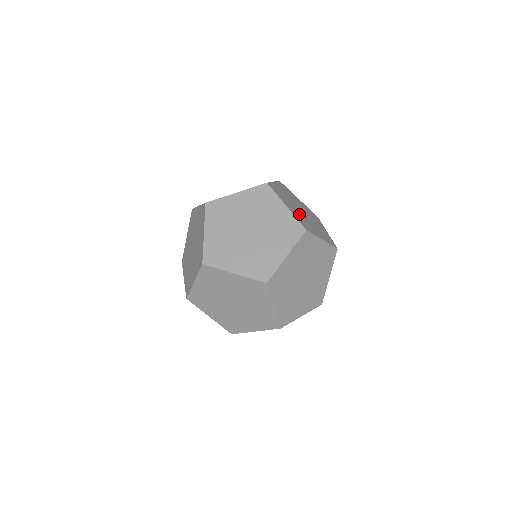
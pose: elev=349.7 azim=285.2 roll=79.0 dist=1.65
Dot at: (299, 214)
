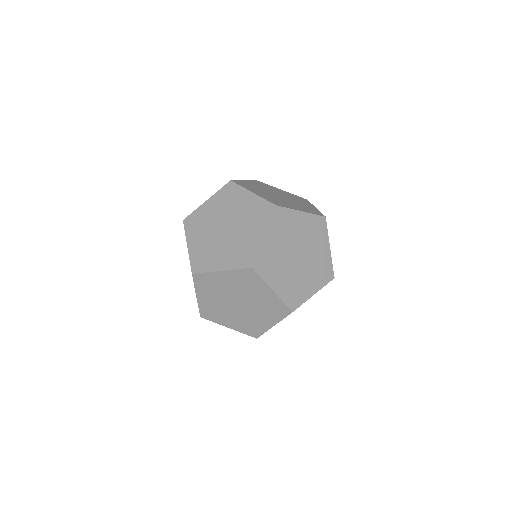
Dot at: (279, 253)
